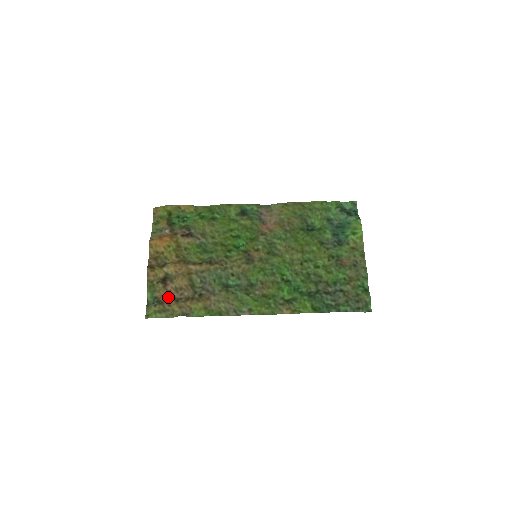
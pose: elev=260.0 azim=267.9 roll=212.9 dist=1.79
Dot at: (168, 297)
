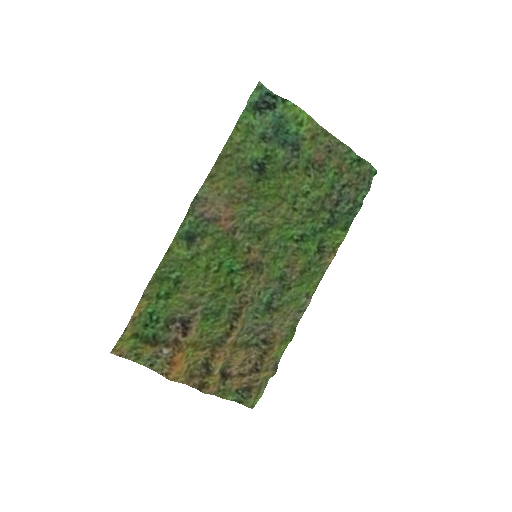
Dot at: (247, 378)
